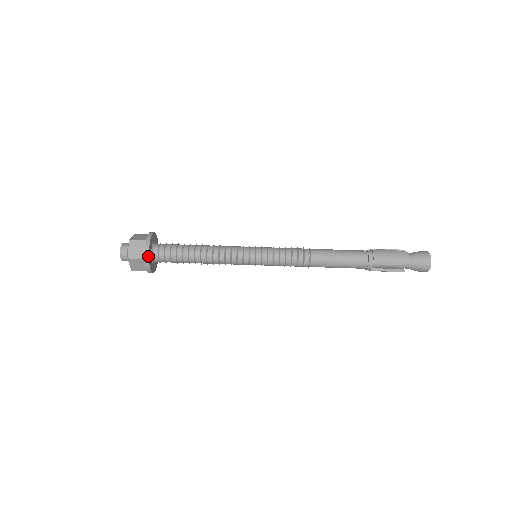
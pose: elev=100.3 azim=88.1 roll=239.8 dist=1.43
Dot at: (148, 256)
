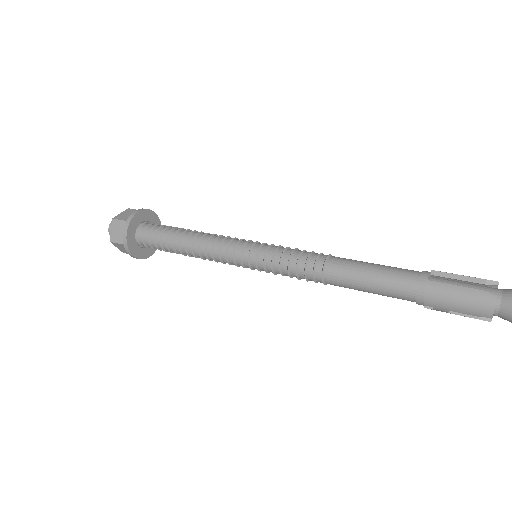
Dot at: (150, 210)
